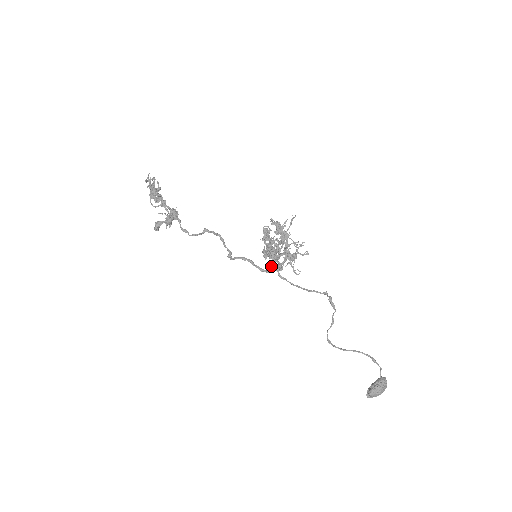
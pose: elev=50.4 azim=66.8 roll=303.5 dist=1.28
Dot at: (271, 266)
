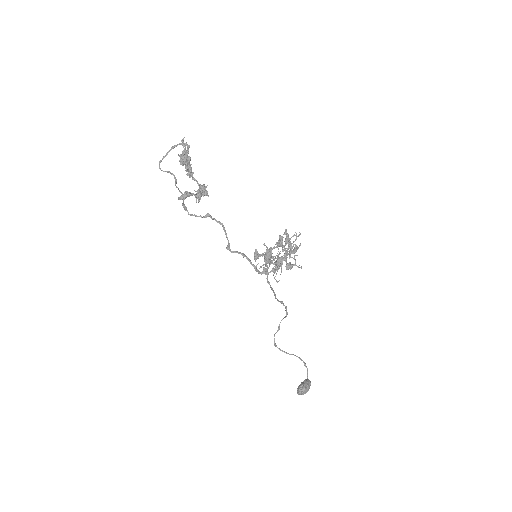
Dot at: (259, 268)
